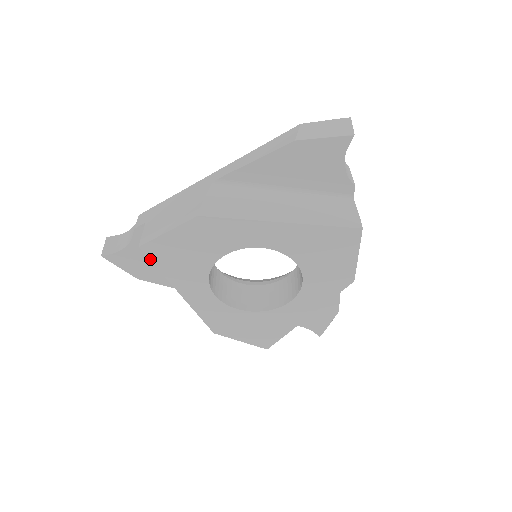
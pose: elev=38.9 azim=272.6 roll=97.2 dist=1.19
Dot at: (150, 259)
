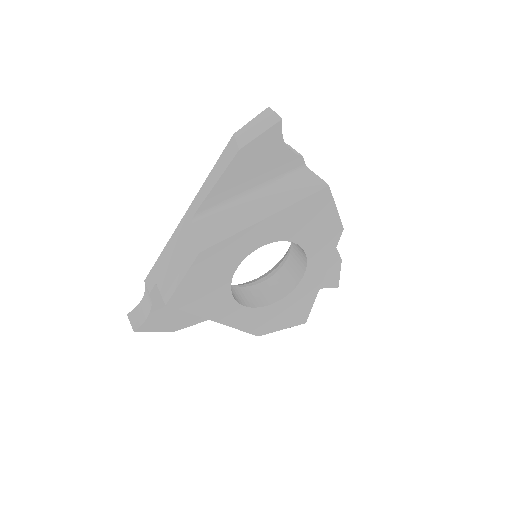
Dot at: (179, 309)
